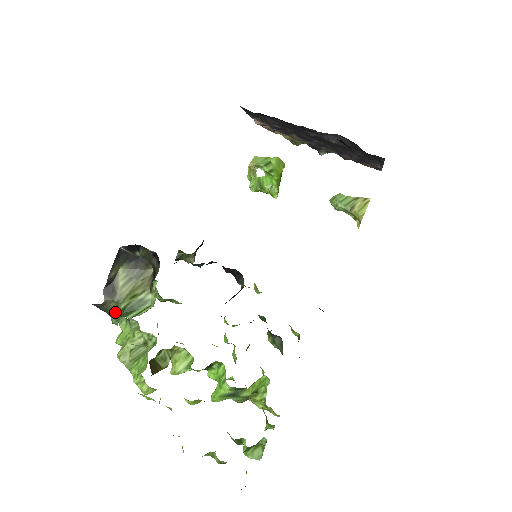
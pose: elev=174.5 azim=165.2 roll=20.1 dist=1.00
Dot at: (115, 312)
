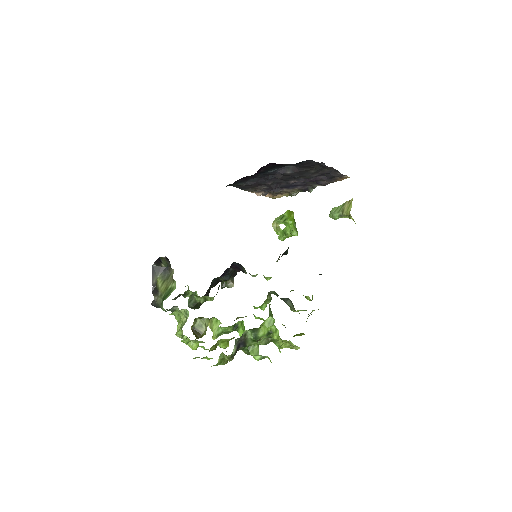
Dot at: (162, 303)
